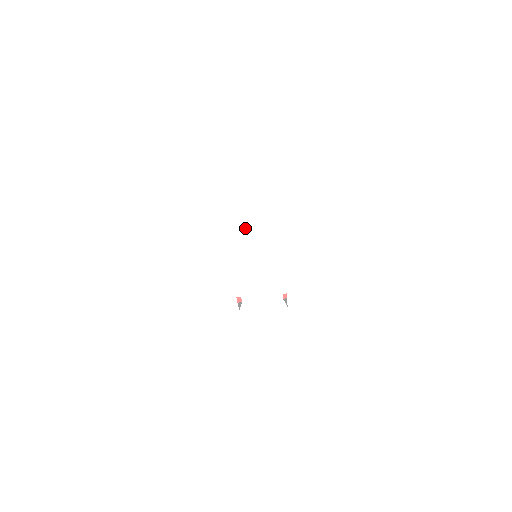
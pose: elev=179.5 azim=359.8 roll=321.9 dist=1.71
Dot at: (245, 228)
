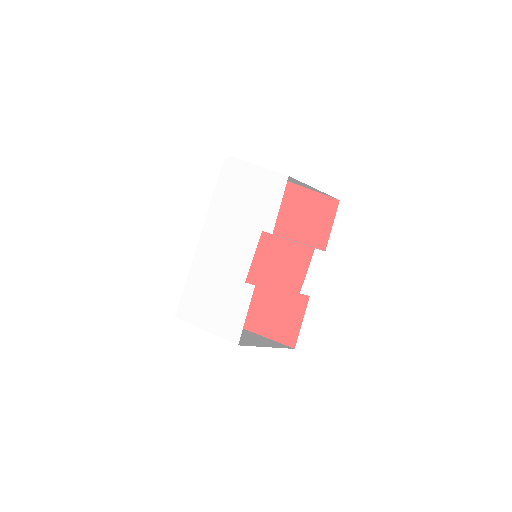
Dot at: (208, 249)
